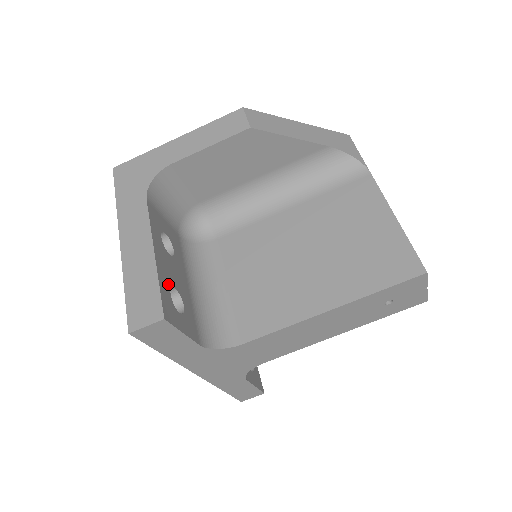
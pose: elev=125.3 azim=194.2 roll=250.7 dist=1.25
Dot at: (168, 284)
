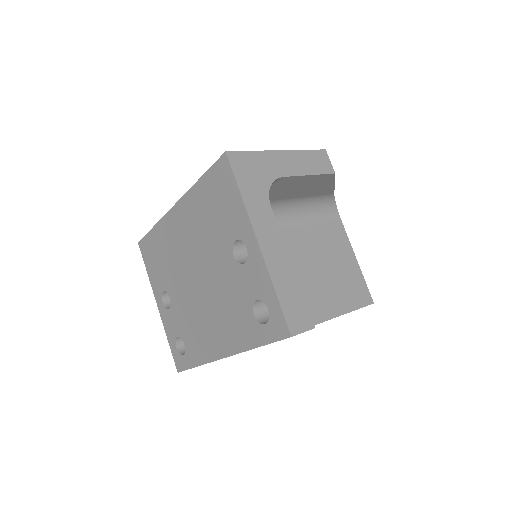
Dot at: occluded
